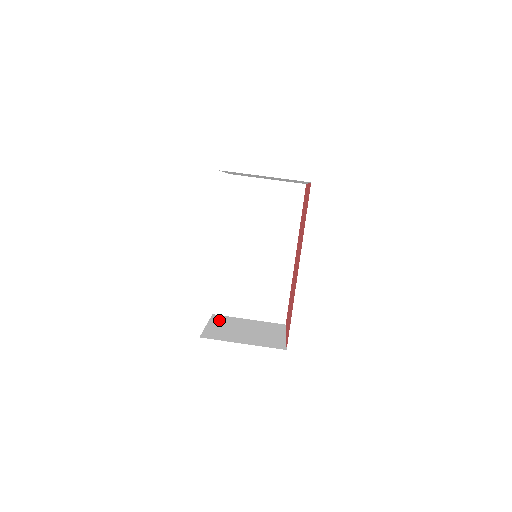
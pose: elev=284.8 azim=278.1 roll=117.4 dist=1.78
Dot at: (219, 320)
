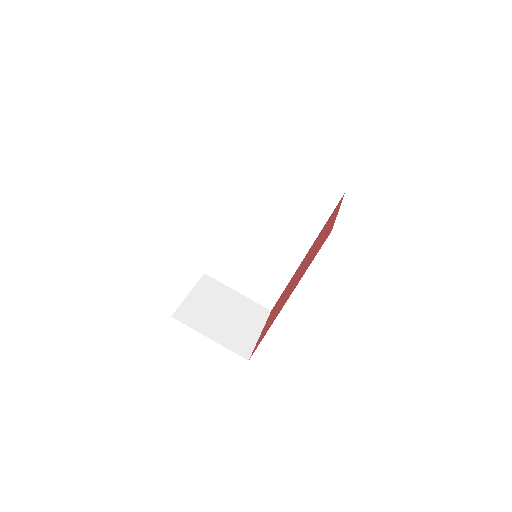
Dot at: (206, 287)
